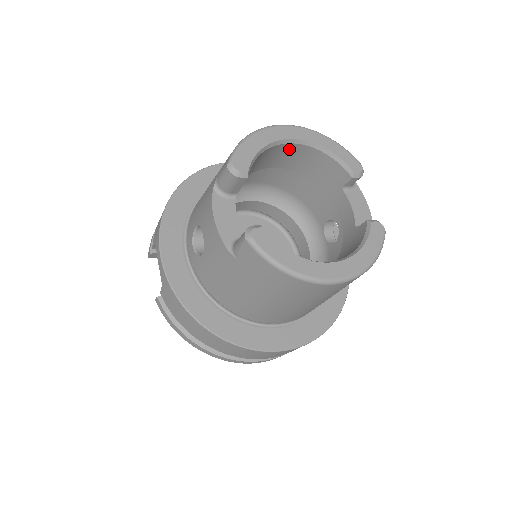
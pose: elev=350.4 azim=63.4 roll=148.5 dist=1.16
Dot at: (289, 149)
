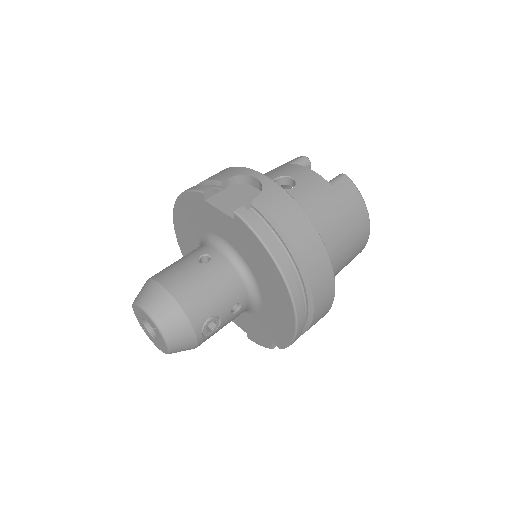
Dot at: occluded
